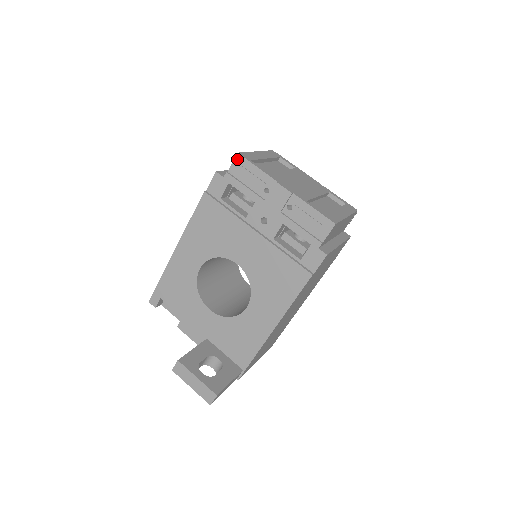
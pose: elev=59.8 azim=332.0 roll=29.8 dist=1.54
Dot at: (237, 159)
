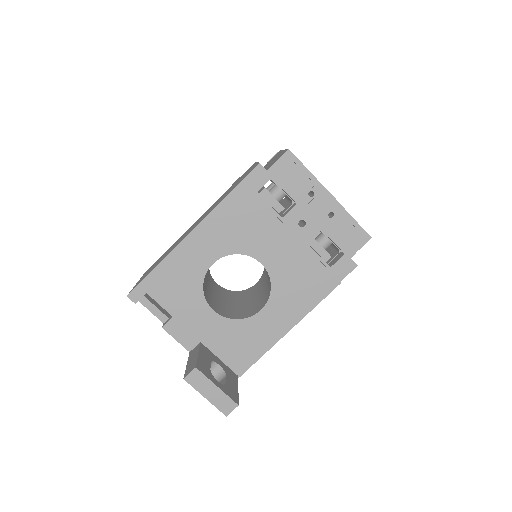
Dot at: (287, 155)
